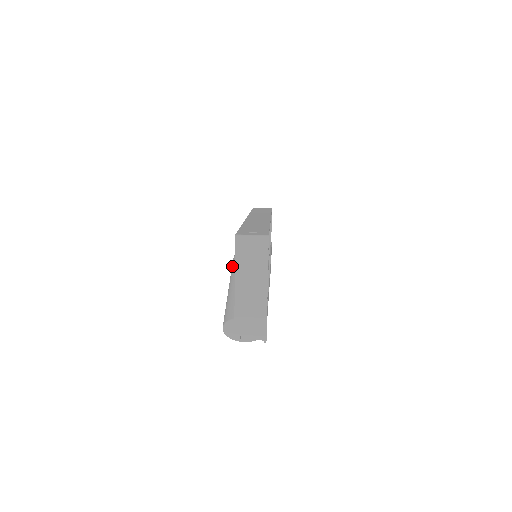
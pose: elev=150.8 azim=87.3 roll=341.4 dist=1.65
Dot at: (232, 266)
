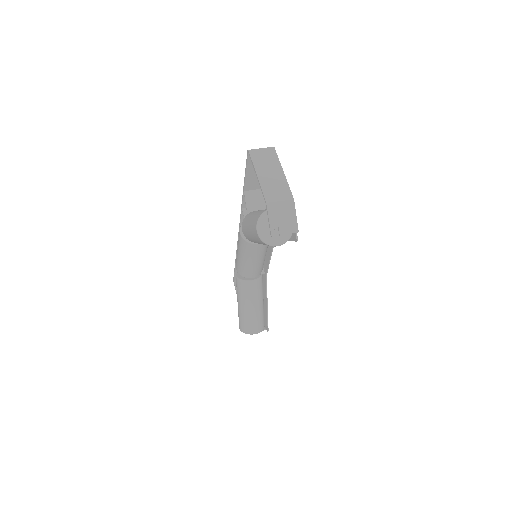
Dot at: (244, 223)
